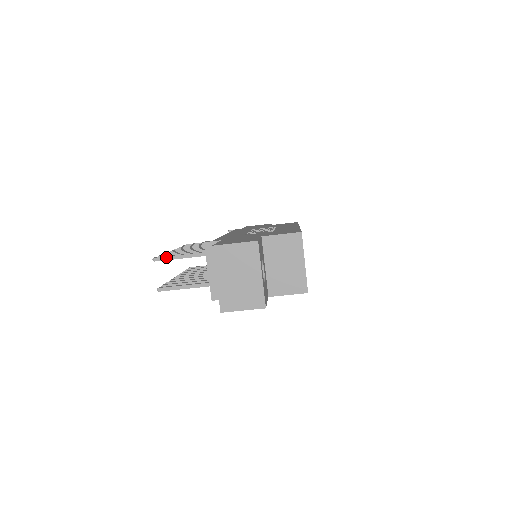
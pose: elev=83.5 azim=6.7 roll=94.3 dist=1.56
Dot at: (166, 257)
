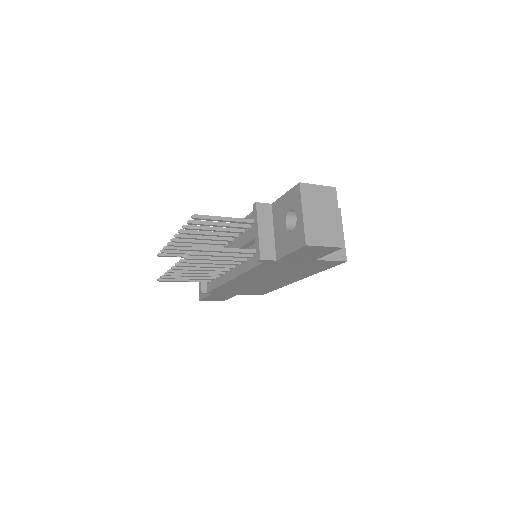
Dot at: (207, 216)
